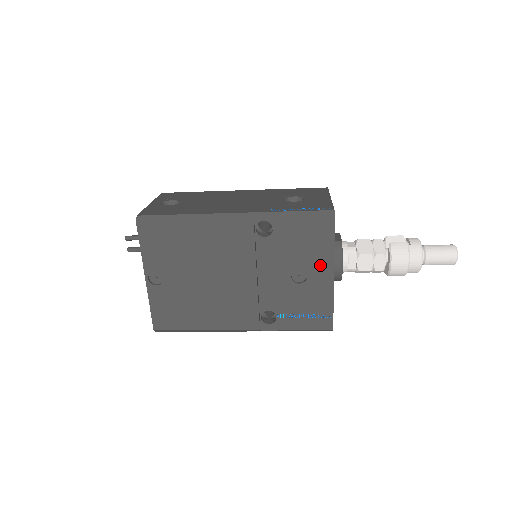
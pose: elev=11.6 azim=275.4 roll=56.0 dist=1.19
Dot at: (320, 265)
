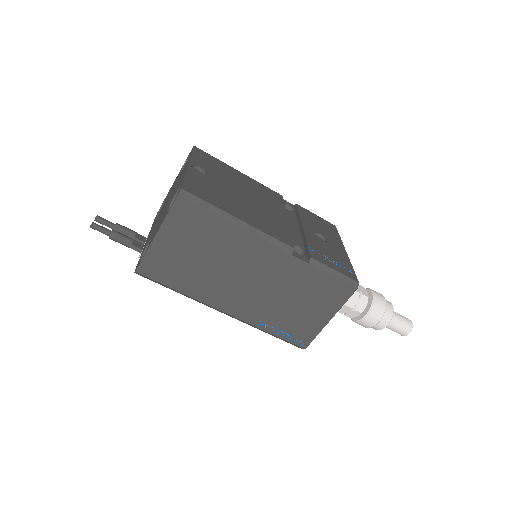
Dot at: (334, 240)
